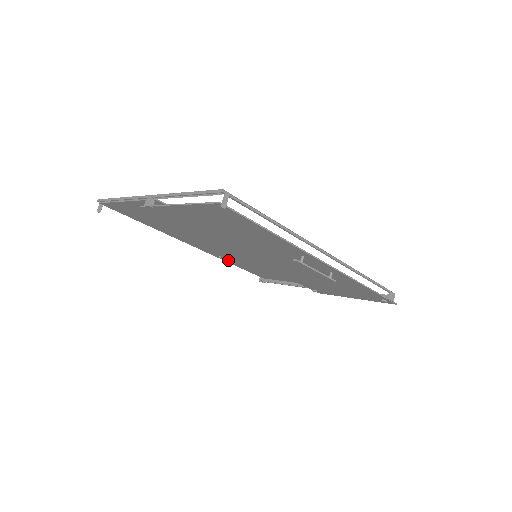
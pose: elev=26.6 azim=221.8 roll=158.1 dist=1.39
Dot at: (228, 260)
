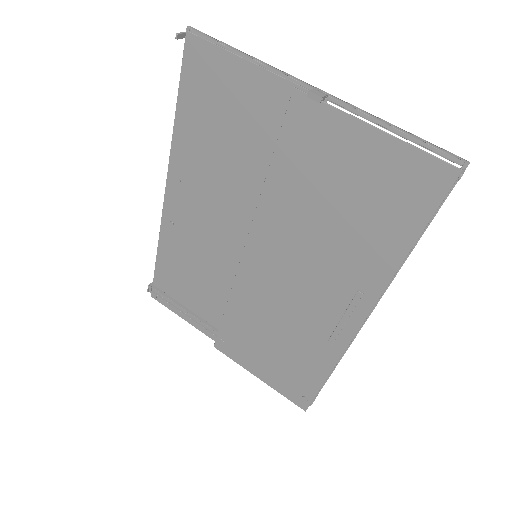
Dot at: (170, 235)
